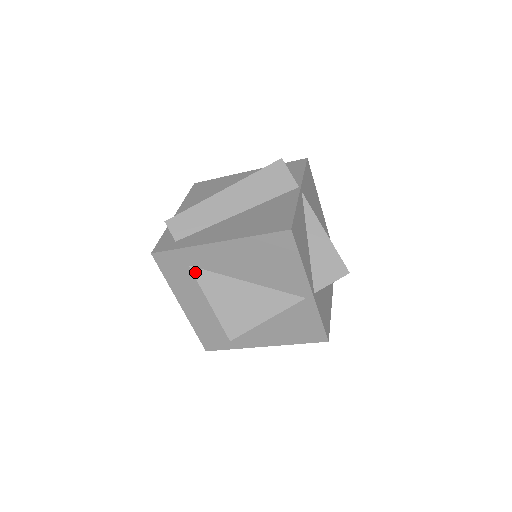
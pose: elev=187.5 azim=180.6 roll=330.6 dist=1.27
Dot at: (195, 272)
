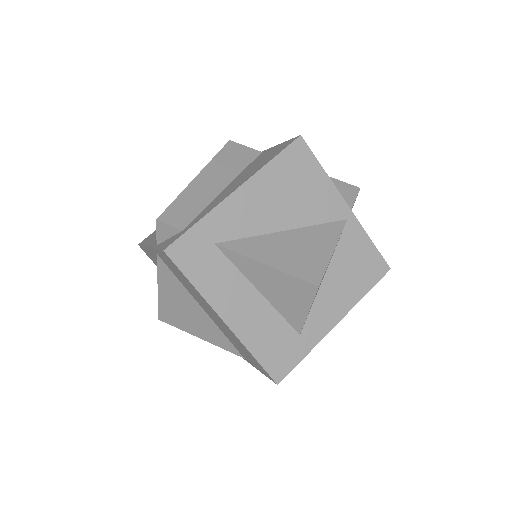
Dot at: (226, 246)
